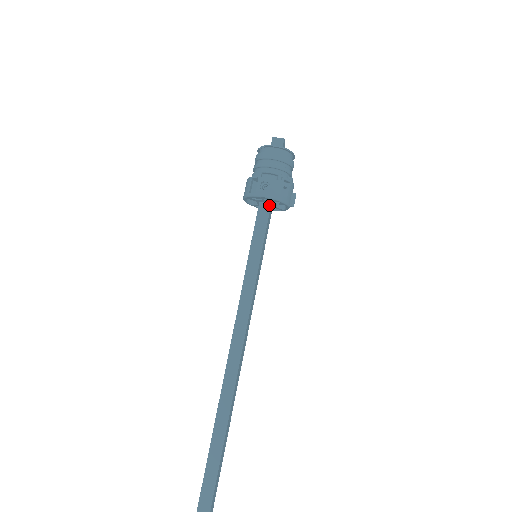
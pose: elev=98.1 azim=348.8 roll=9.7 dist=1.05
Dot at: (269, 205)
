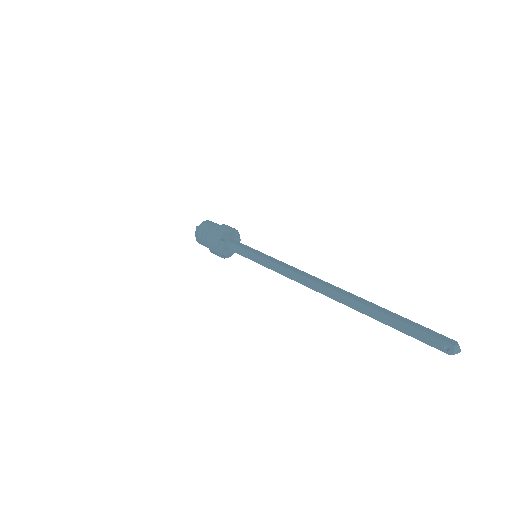
Dot at: (233, 240)
